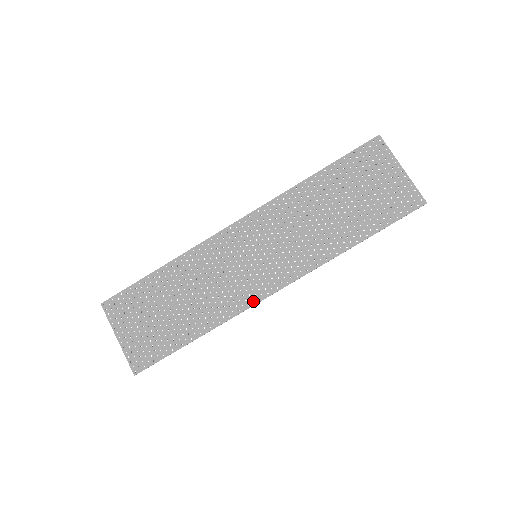
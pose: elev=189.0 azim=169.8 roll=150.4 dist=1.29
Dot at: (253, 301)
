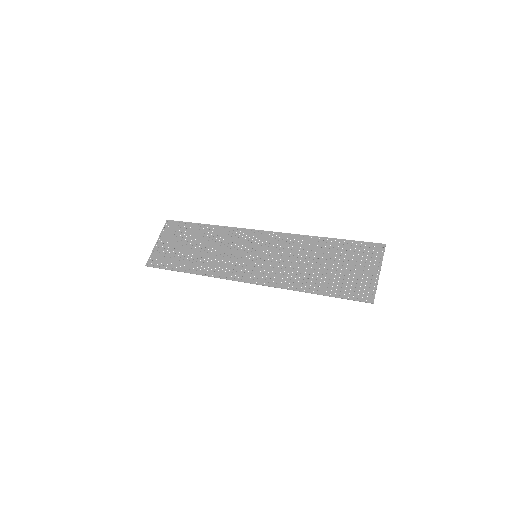
Dot at: (231, 277)
